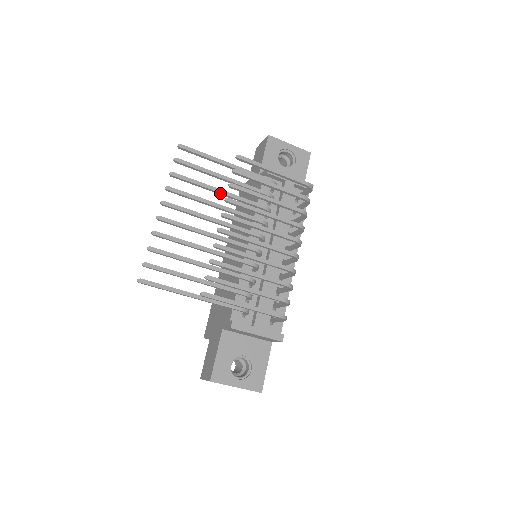
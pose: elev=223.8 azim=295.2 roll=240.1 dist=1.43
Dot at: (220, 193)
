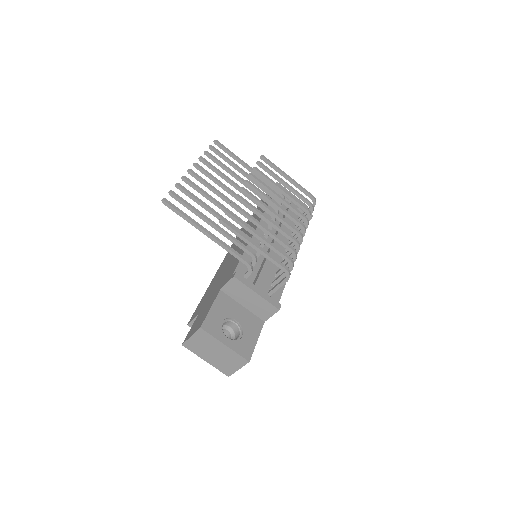
Dot at: (241, 181)
